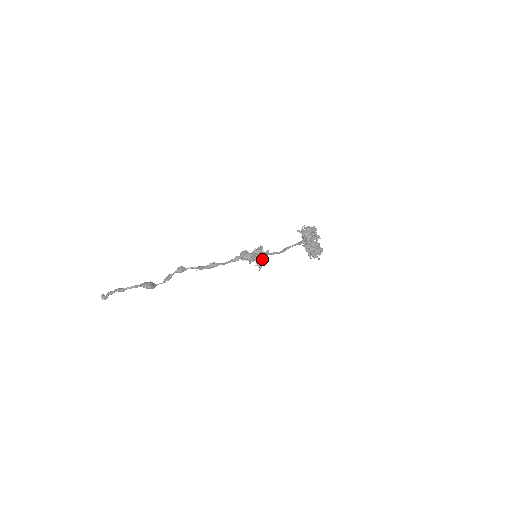
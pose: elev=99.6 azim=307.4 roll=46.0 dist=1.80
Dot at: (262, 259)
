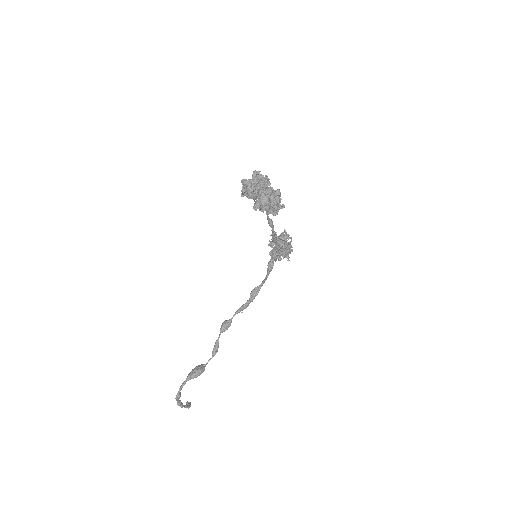
Dot at: (284, 245)
